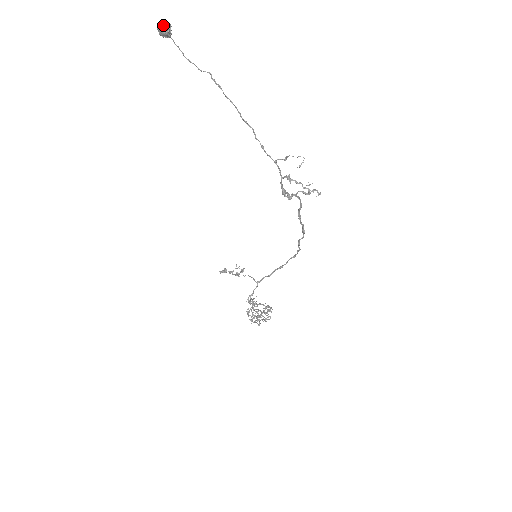
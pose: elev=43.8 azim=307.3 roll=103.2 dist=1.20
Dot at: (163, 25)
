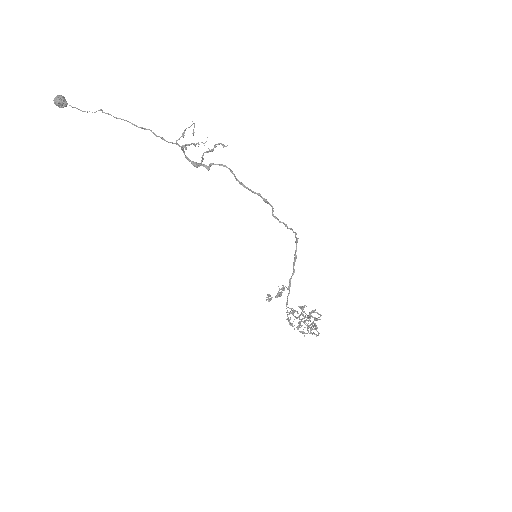
Dot at: (54, 98)
